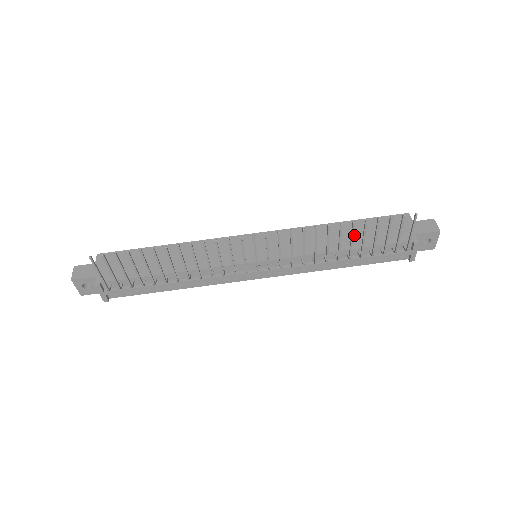
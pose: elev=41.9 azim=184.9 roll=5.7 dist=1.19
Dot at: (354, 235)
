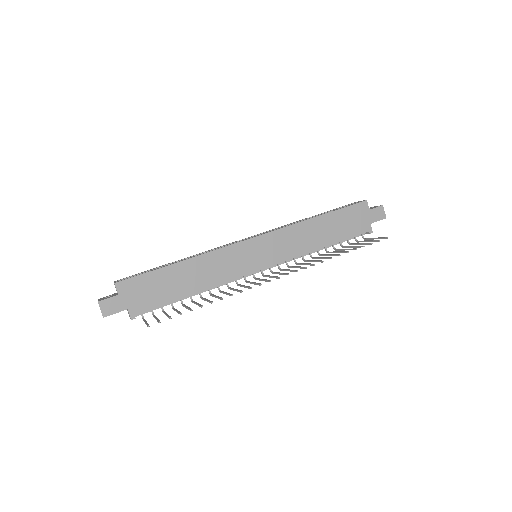
Dot at: (330, 230)
